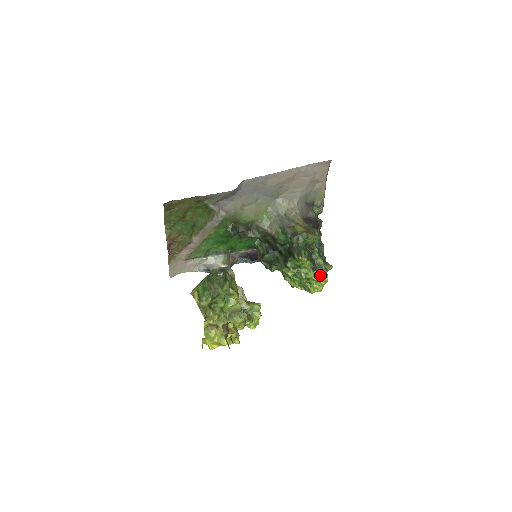
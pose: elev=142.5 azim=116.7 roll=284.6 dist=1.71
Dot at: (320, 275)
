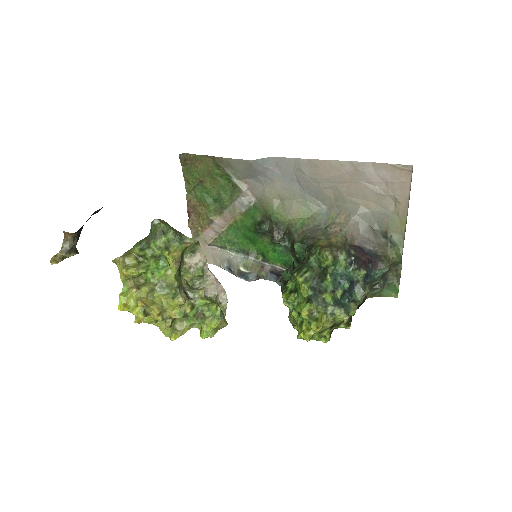
Dot at: (319, 317)
